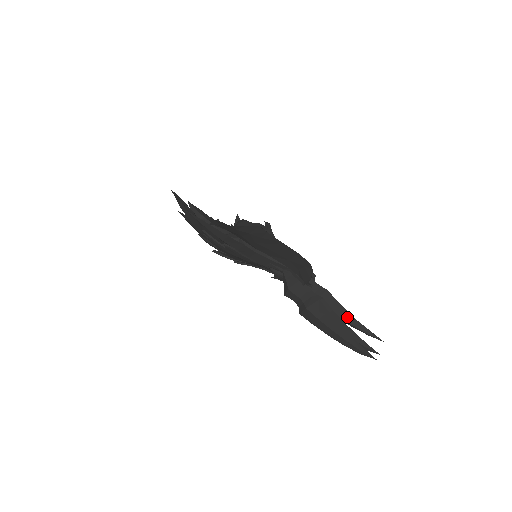
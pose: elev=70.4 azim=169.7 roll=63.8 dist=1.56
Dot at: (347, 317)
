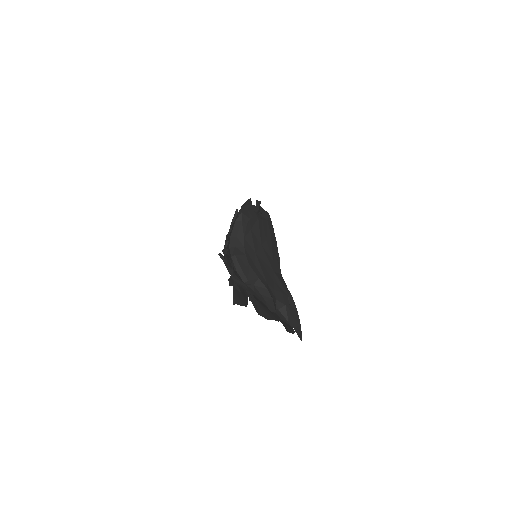
Dot at: occluded
